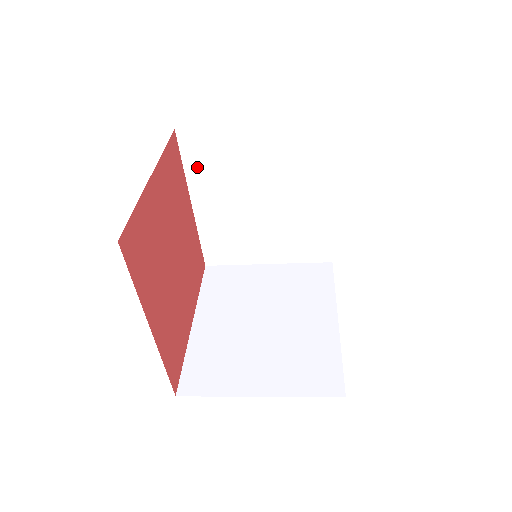
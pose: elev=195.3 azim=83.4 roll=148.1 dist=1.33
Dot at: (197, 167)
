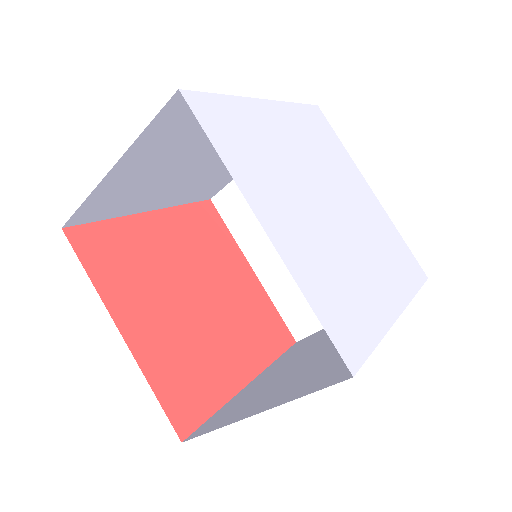
Dot at: (239, 226)
